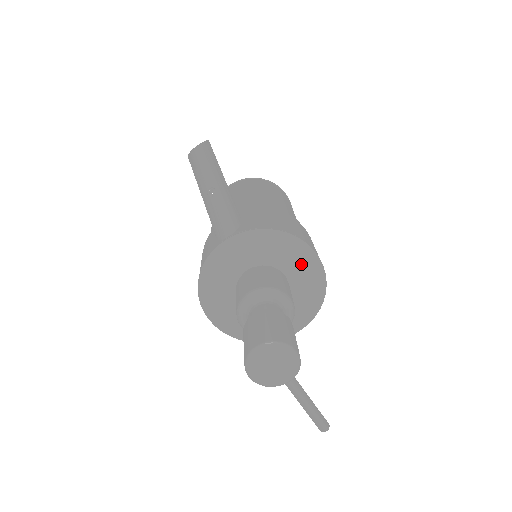
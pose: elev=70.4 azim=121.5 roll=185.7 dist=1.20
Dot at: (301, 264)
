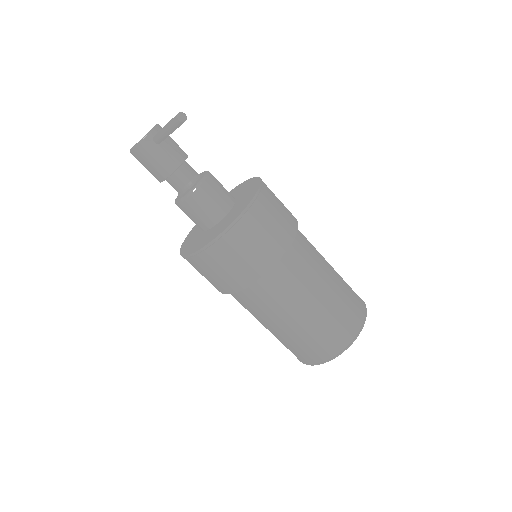
Dot at: (240, 189)
